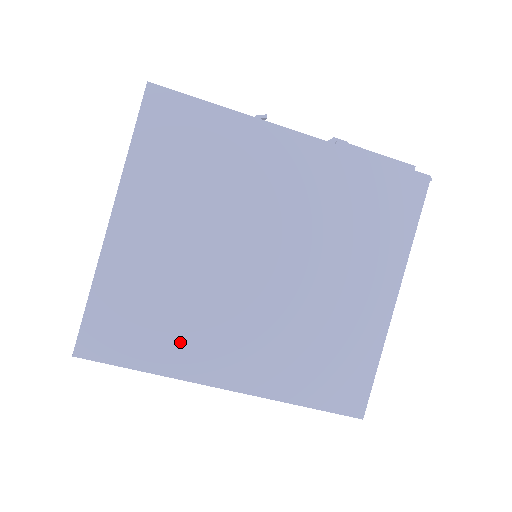
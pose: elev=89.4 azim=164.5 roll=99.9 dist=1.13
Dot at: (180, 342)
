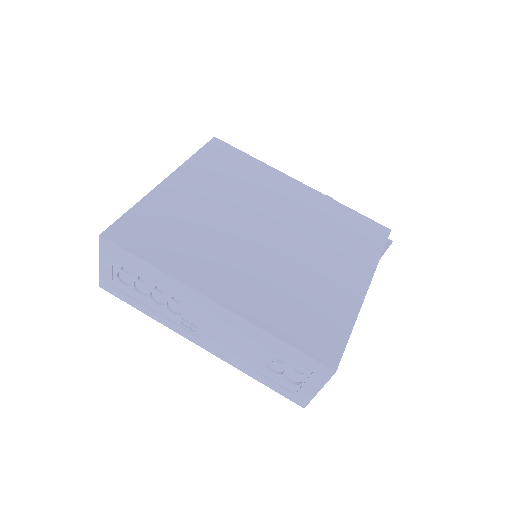
Dot at: (187, 256)
